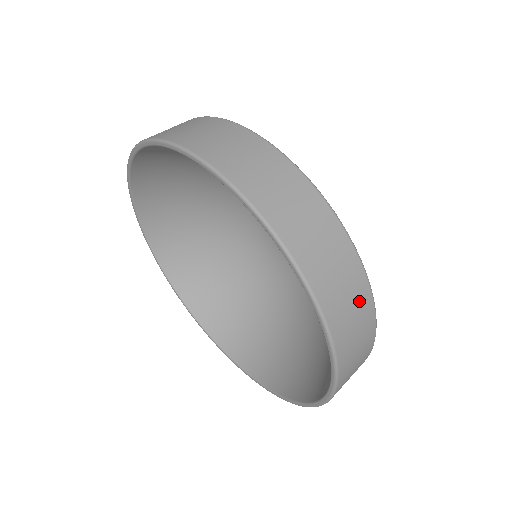
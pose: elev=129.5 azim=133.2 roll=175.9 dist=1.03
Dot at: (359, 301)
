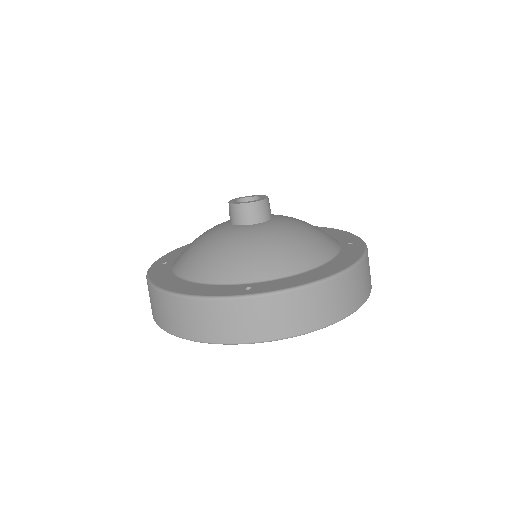
Dot at: (364, 271)
